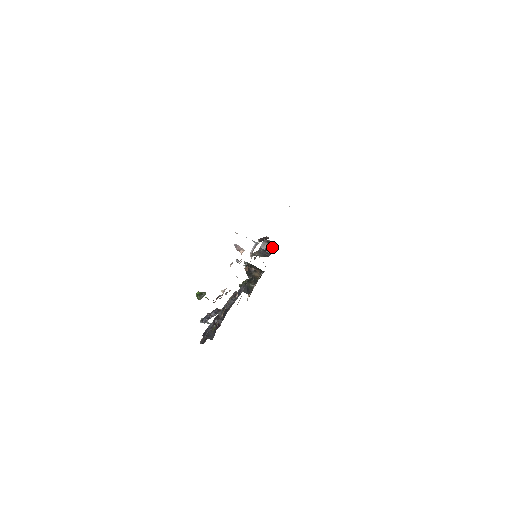
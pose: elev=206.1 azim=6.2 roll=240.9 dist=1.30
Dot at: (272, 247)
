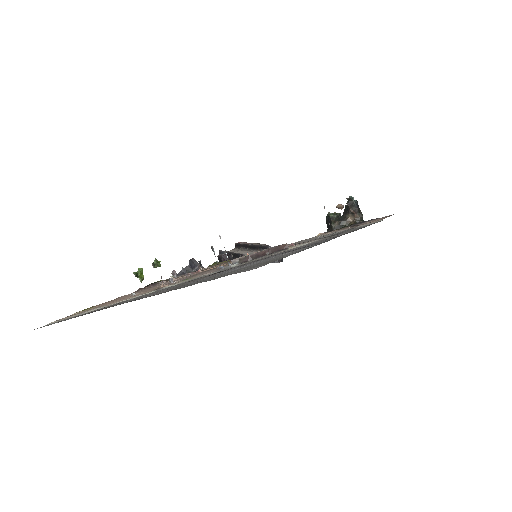
Dot at: occluded
